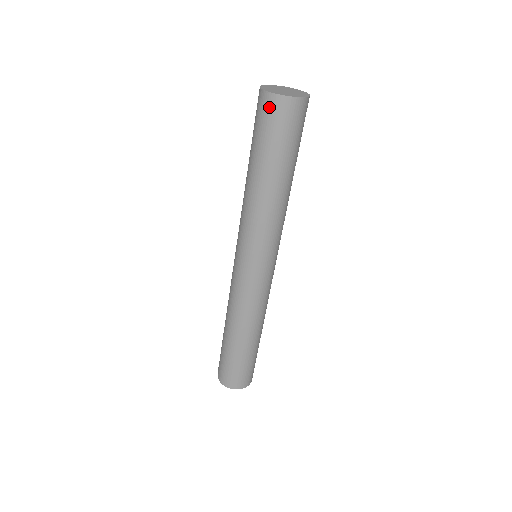
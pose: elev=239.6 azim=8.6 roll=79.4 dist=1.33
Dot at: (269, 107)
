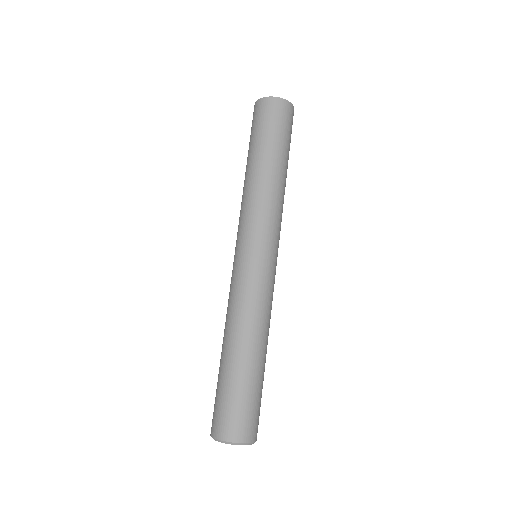
Dot at: (253, 114)
